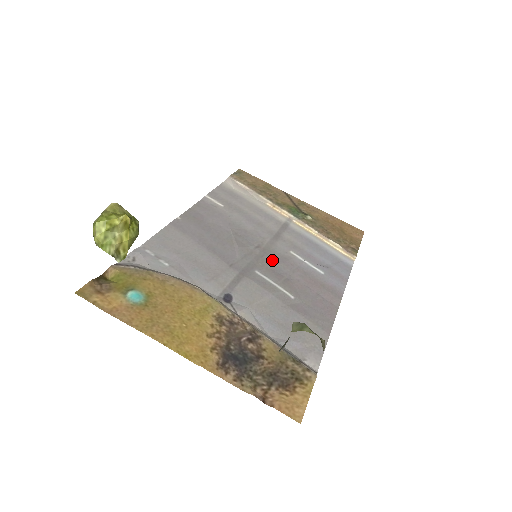
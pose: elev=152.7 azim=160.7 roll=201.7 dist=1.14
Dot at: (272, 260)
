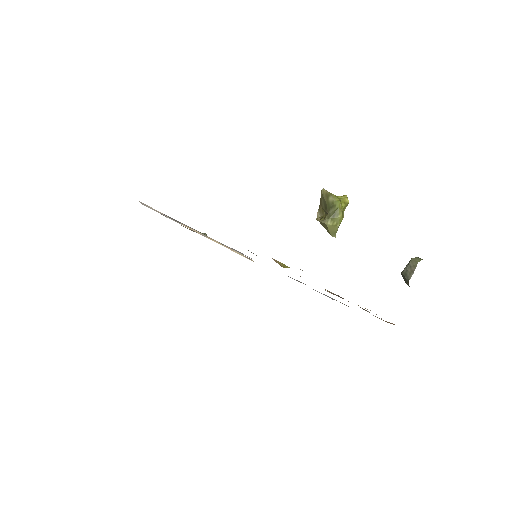
Dot at: occluded
